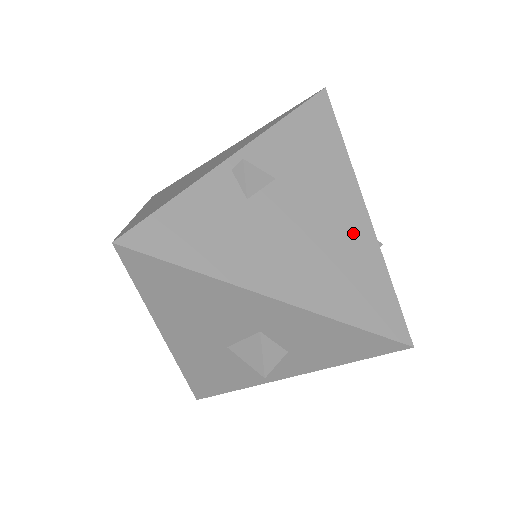
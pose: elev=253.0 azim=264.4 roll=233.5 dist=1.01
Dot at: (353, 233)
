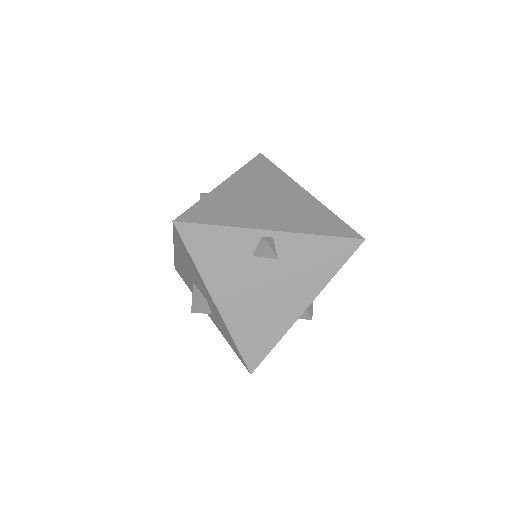
Dot at: (284, 313)
